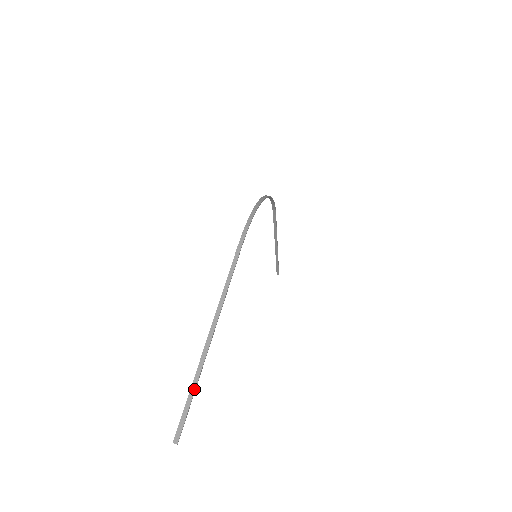
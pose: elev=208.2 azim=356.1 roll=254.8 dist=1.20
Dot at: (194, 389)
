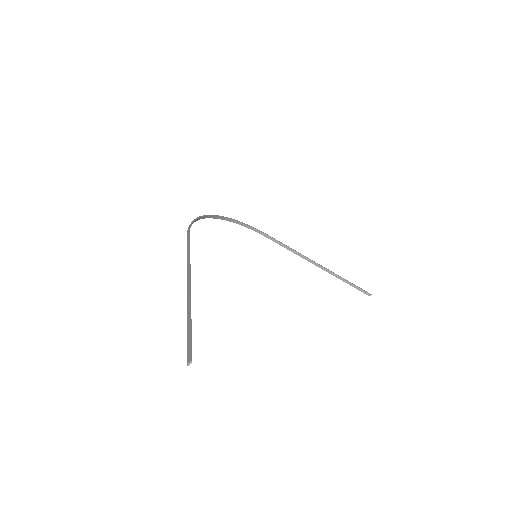
Dot at: (189, 319)
